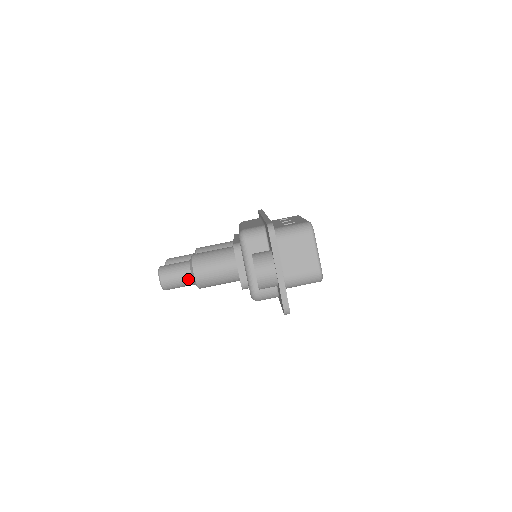
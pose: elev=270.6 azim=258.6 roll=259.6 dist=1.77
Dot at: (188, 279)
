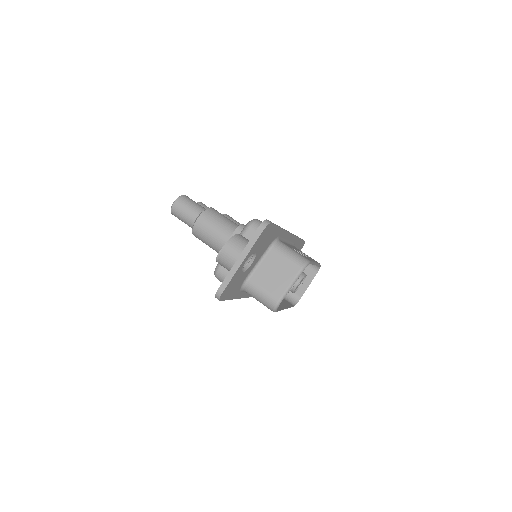
Dot at: (192, 219)
